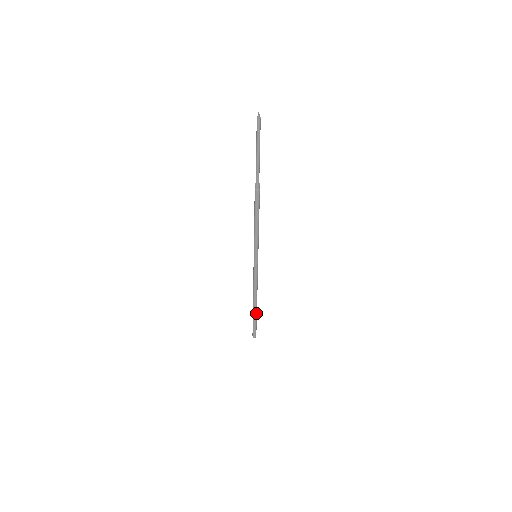
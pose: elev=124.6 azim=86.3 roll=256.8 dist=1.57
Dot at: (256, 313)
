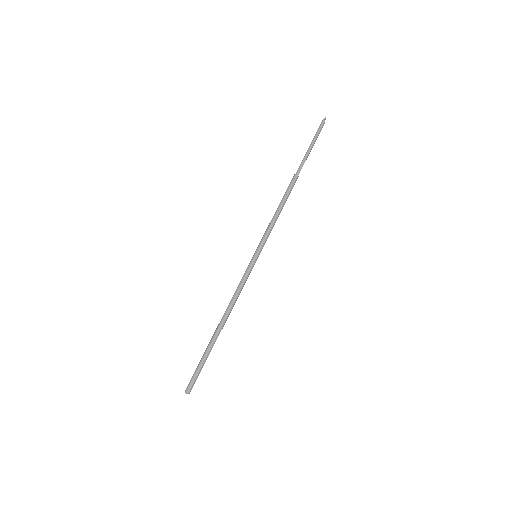
Dot at: (212, 344)
